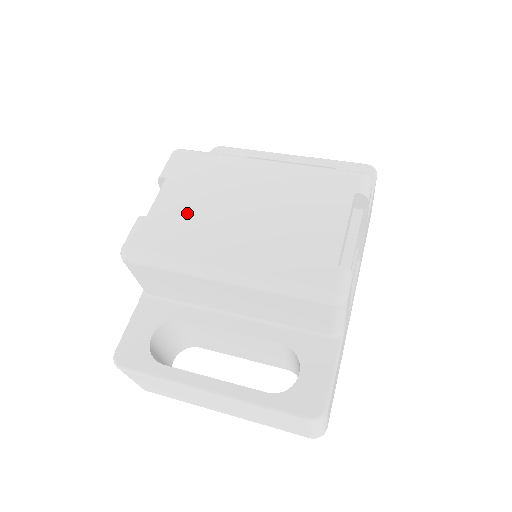
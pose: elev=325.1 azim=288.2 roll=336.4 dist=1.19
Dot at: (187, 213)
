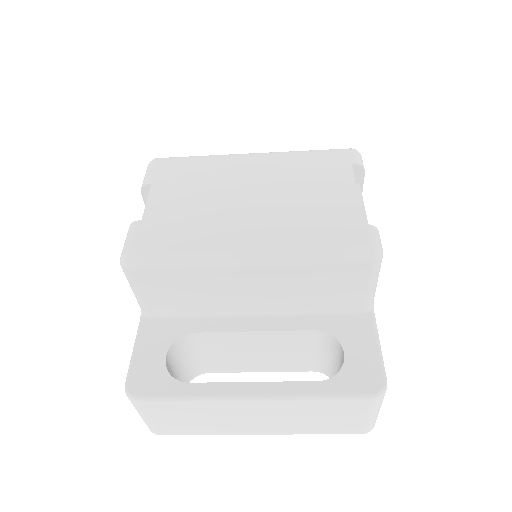
Dot at: (187, 209)
